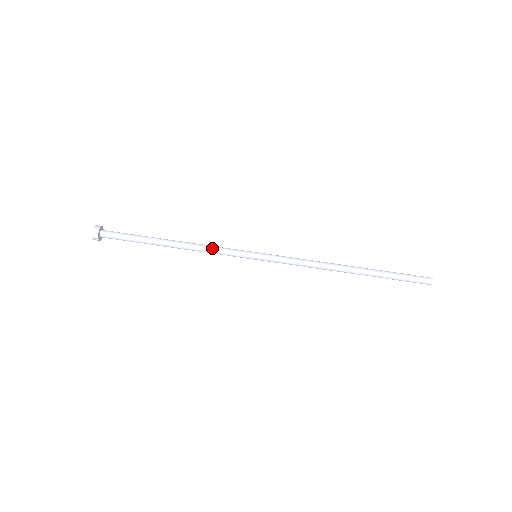
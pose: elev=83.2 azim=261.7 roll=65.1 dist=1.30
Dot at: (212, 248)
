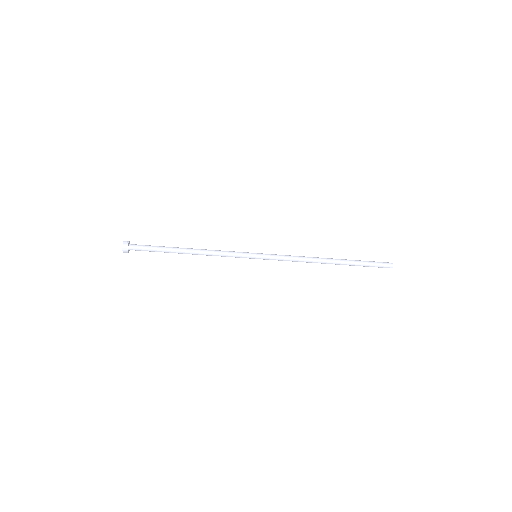
Dot at: (221, 253)
